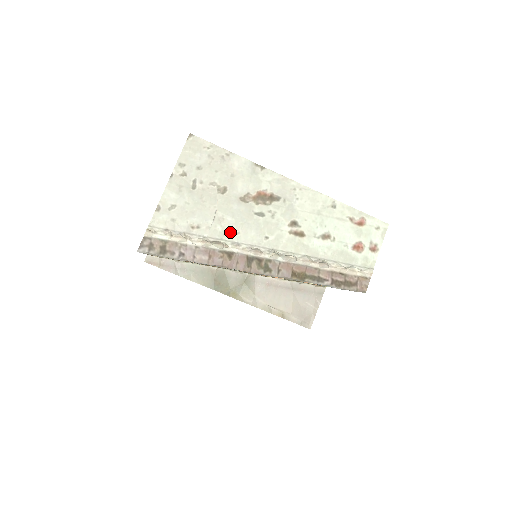
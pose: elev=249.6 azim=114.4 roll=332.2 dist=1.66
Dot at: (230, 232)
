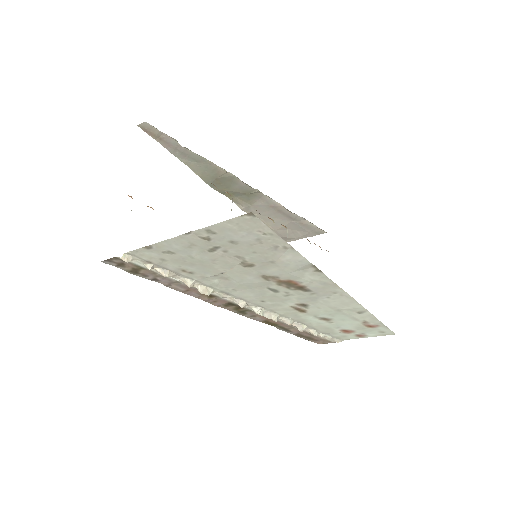
Dot at: (226, 287)
